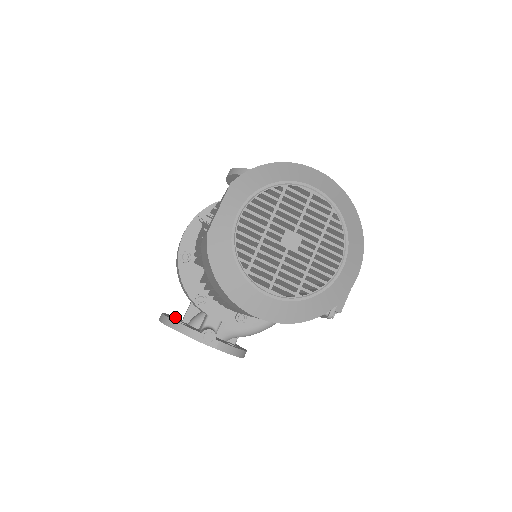
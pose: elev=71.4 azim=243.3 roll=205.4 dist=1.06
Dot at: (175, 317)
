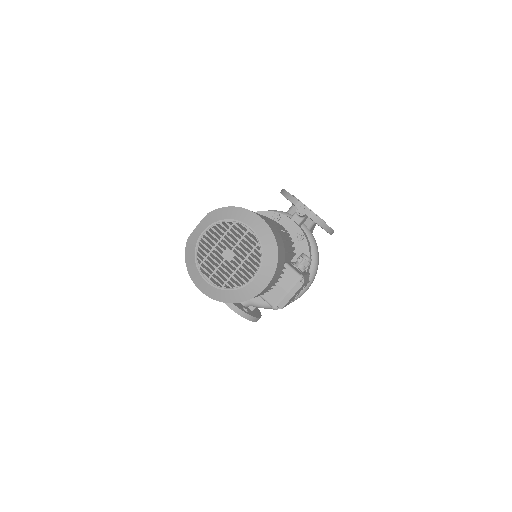
Dot at: occluded
